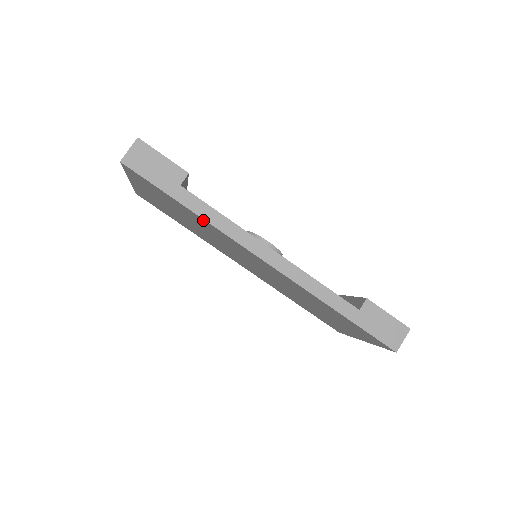
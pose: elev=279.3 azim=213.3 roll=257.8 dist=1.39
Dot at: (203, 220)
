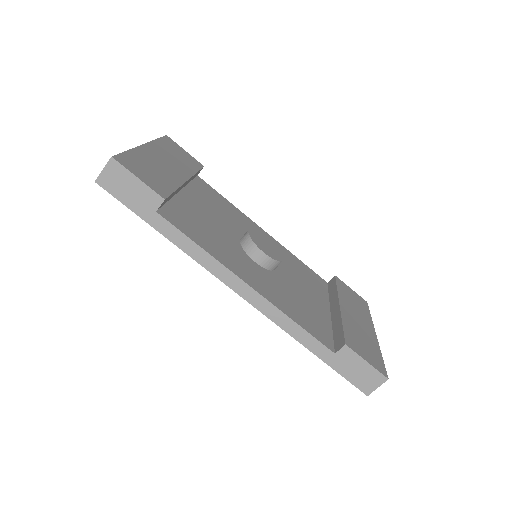
Dot at: (181, 246)
